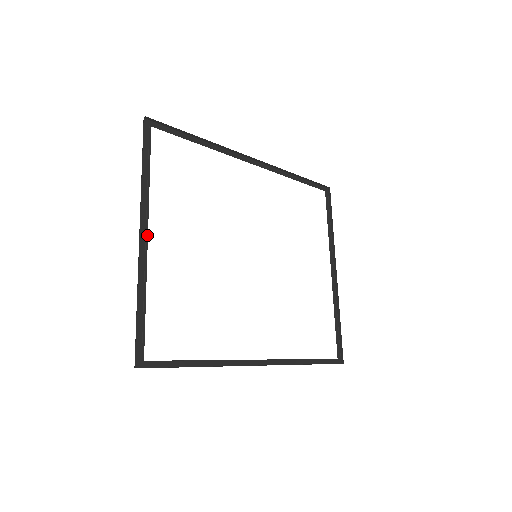
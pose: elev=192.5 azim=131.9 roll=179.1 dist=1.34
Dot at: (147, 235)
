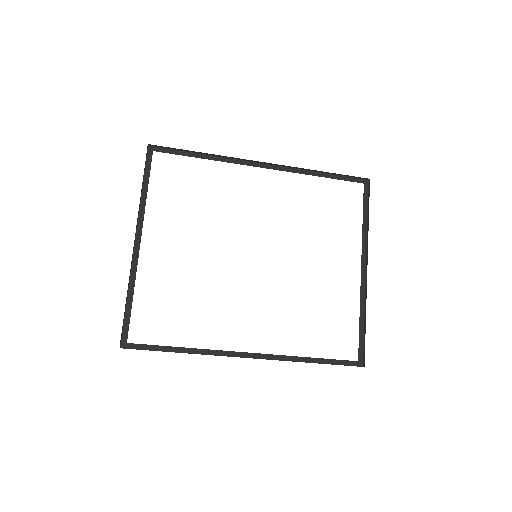
Dot at: occluded
